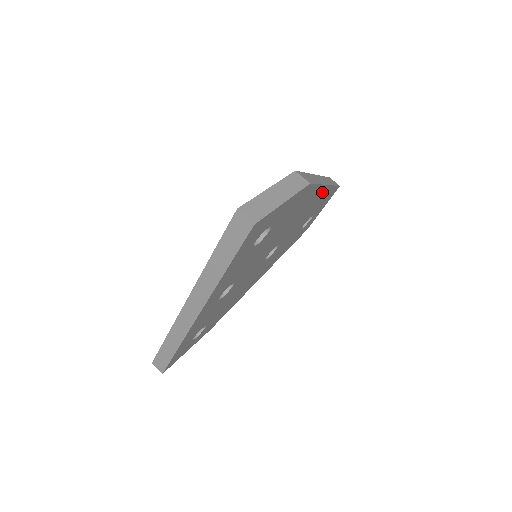
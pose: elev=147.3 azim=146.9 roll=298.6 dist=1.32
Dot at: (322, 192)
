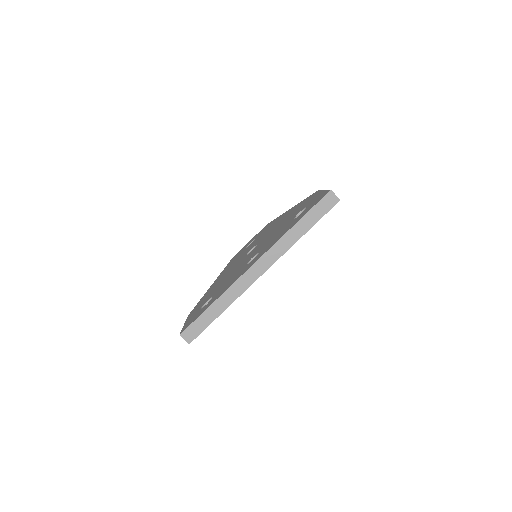
Dot at: occluded
